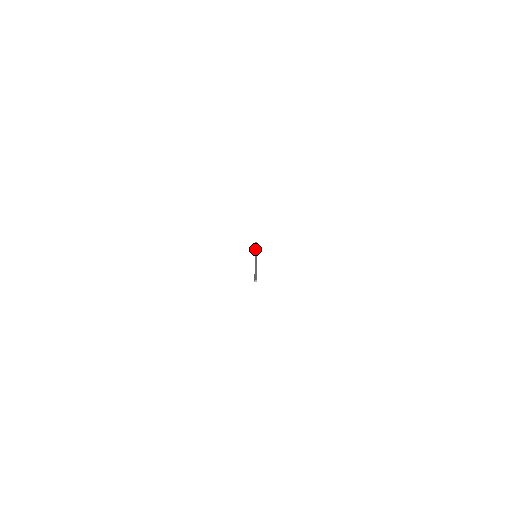
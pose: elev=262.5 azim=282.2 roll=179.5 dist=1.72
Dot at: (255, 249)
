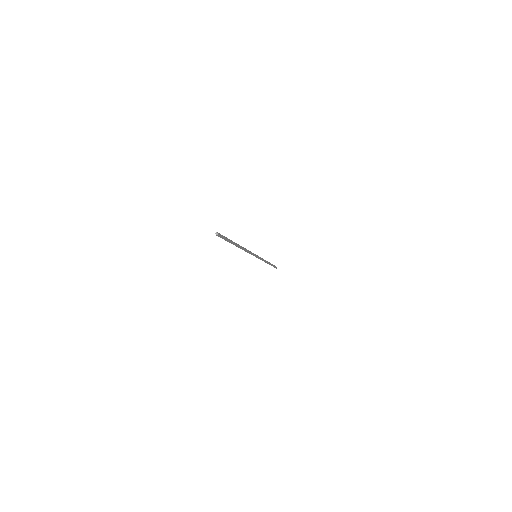
Dot at: occluded
